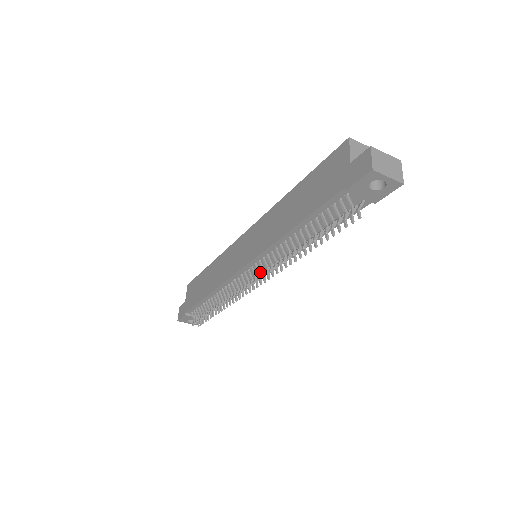
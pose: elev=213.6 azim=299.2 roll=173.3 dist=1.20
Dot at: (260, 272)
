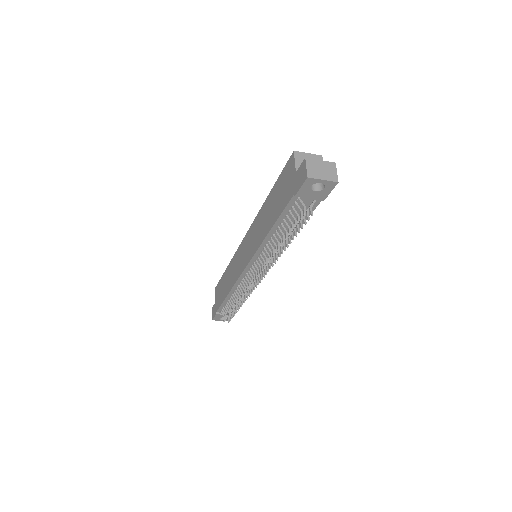
Dot at: occluded
